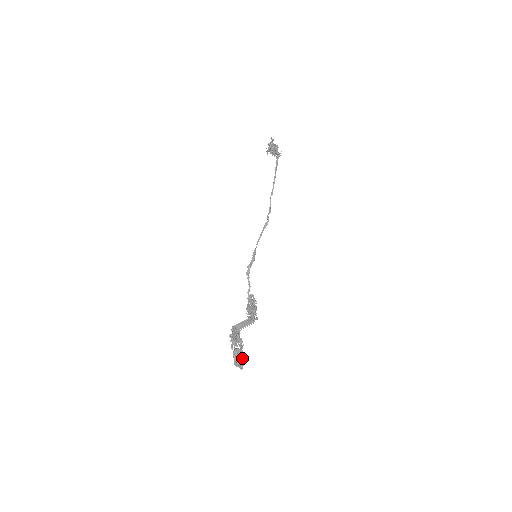
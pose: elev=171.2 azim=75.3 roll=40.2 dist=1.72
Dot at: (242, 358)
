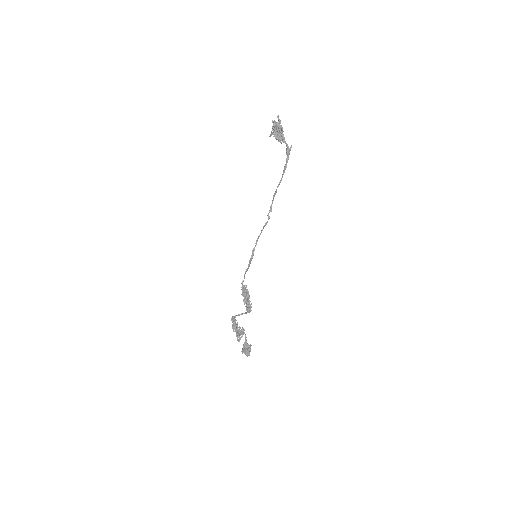
Dot at: (250, 349)
